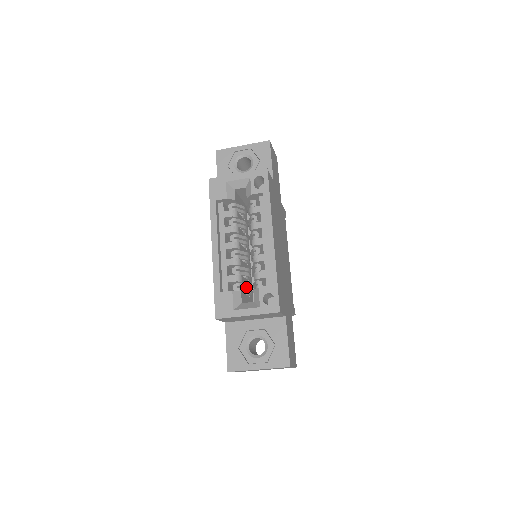
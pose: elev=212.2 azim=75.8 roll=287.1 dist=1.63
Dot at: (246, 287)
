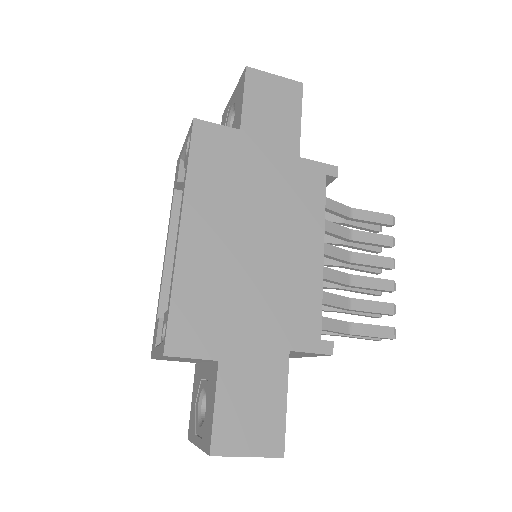
Dot at: occluded
